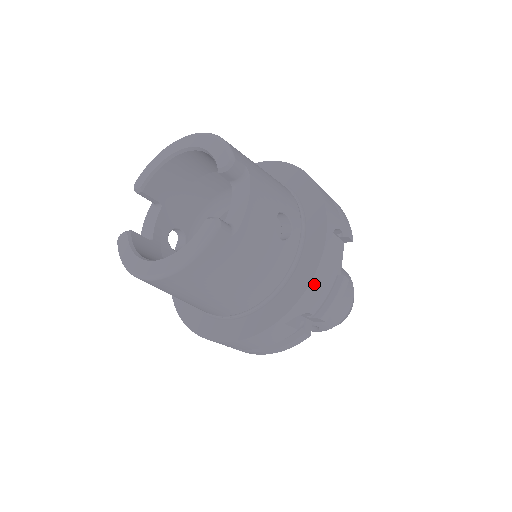
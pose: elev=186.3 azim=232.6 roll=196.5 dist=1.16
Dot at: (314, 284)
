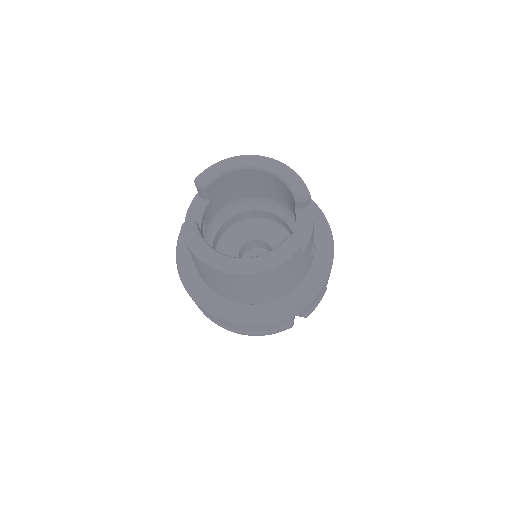
Dot at: (320, 292)
